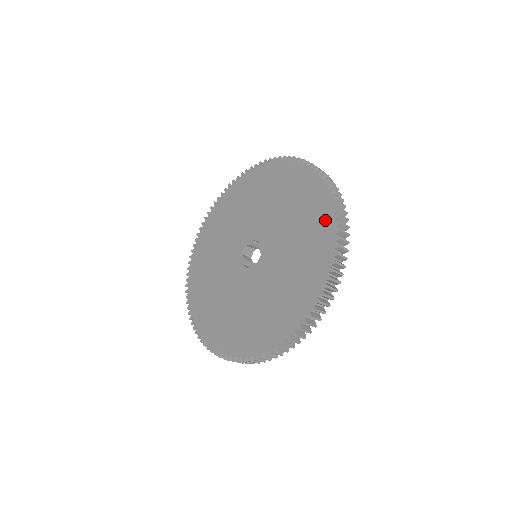
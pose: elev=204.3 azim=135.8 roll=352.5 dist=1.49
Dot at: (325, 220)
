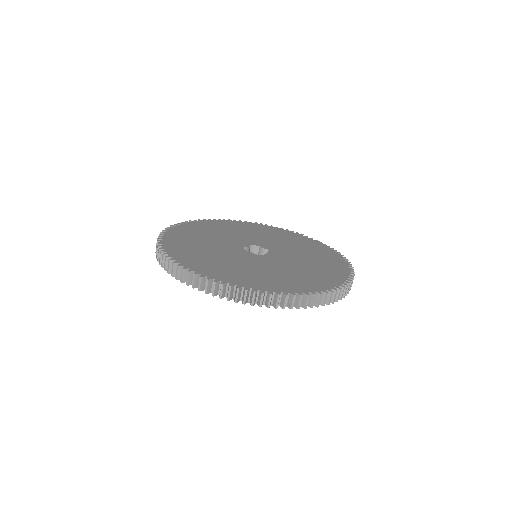
Dot at: (328, 282)
